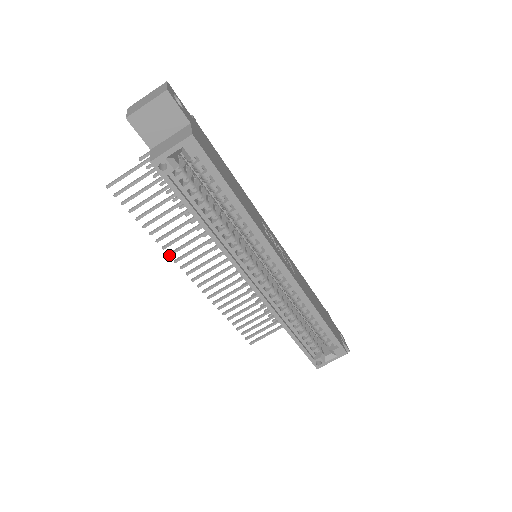
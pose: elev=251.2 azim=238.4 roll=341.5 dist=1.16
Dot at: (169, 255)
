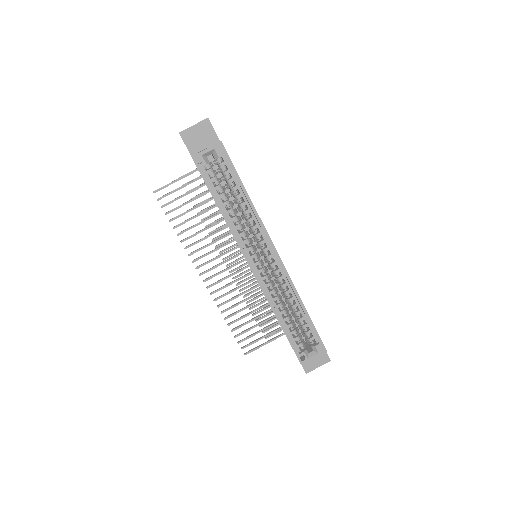
Dot at: (189, 255)
